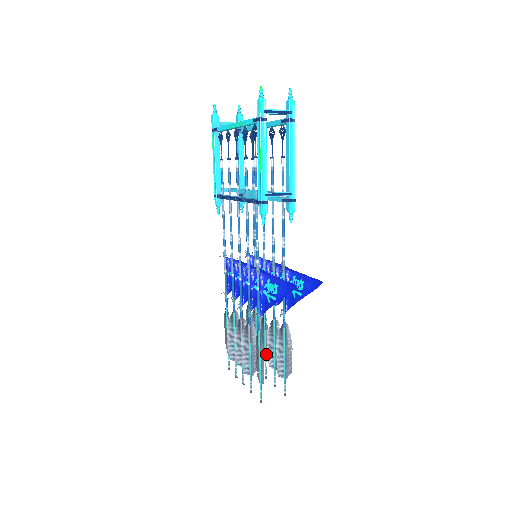
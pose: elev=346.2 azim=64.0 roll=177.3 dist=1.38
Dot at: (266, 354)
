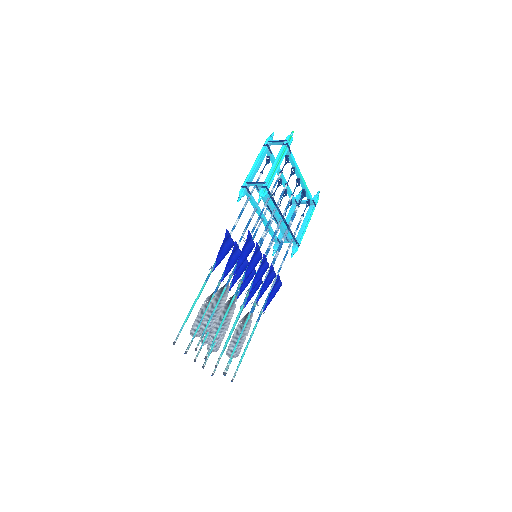
Dot at: occluded
